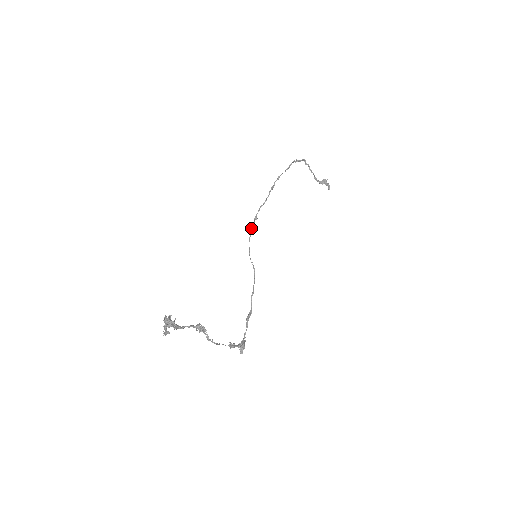
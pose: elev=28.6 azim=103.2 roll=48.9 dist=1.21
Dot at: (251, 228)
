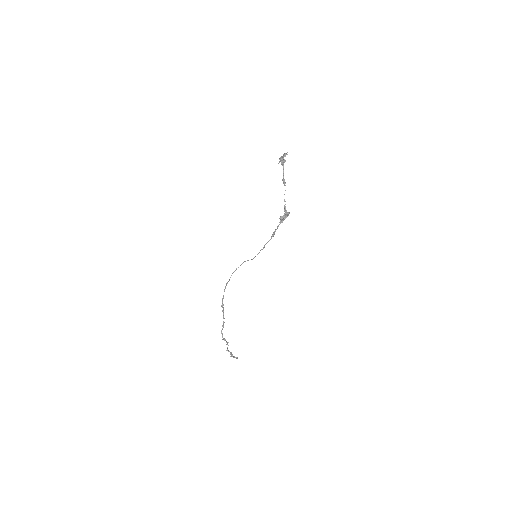
Dot at: (231, 275)
